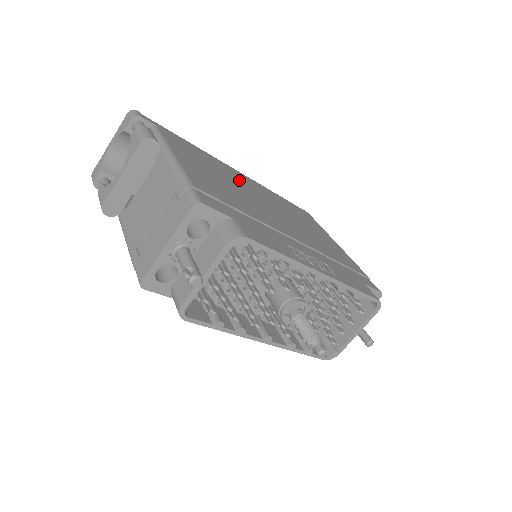
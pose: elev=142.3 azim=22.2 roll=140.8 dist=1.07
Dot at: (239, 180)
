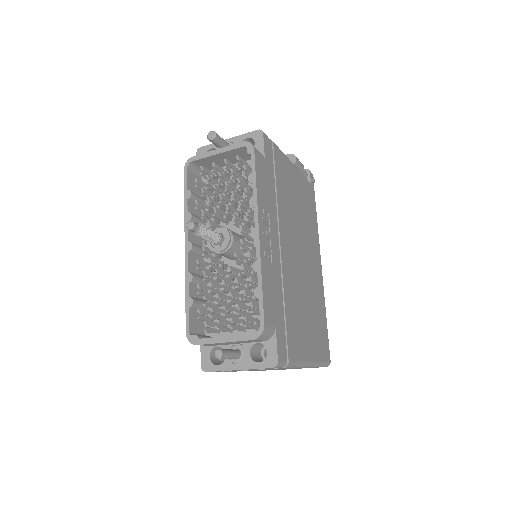
Dot at: (311, 245)
